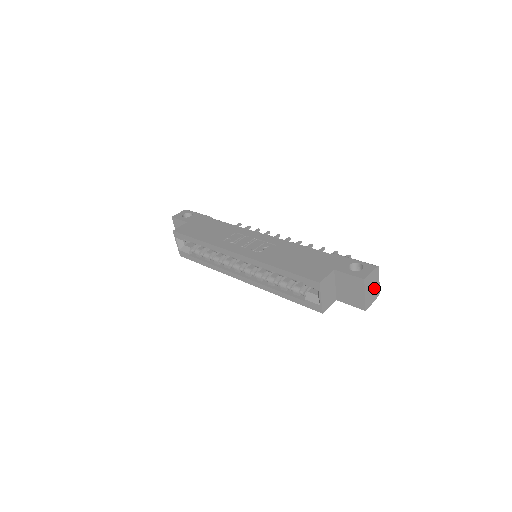
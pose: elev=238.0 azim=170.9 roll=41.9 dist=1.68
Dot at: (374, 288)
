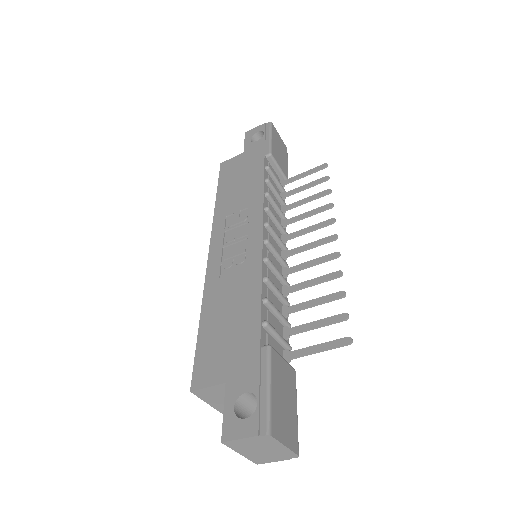
Dot at: (271, 450)
